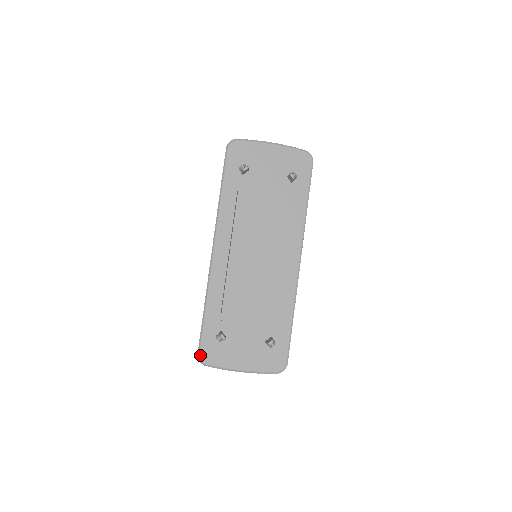
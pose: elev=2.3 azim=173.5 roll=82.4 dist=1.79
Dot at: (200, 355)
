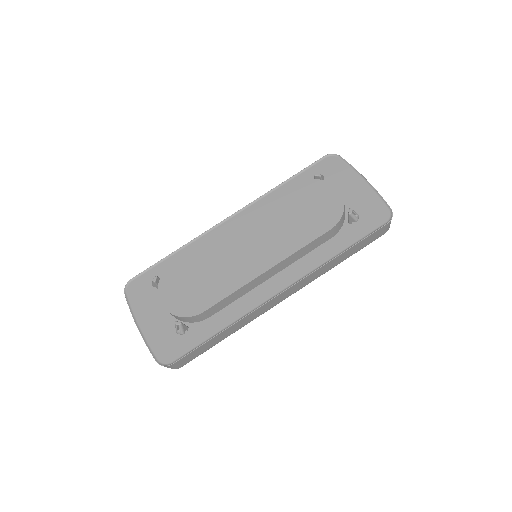
Dot at: (131, 282)
